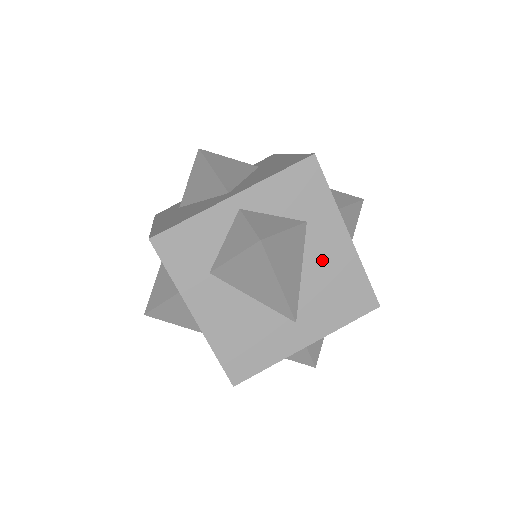
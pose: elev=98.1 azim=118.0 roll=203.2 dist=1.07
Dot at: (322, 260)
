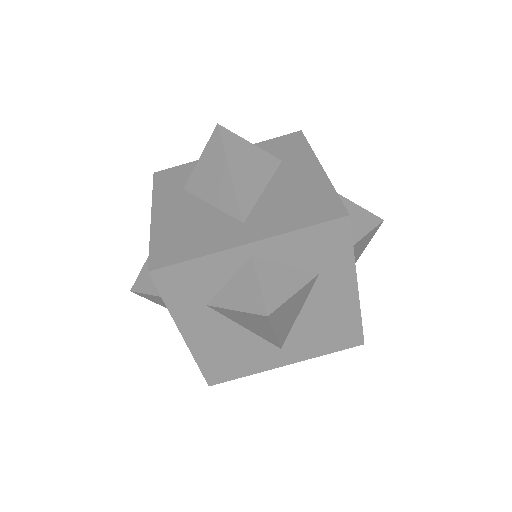
Dot at: (323, 306)
